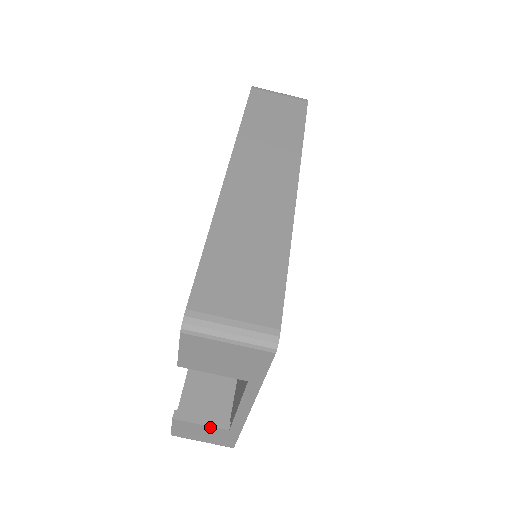
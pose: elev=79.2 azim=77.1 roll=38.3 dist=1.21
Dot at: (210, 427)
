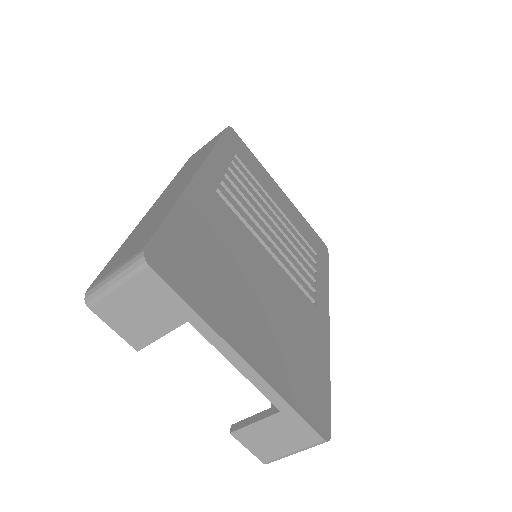
Dot at: (264, 420)
